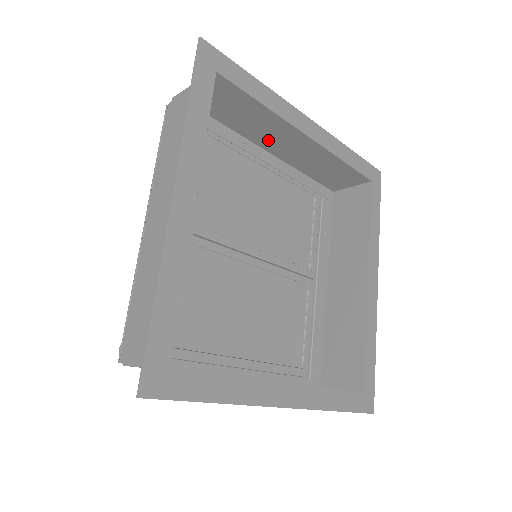
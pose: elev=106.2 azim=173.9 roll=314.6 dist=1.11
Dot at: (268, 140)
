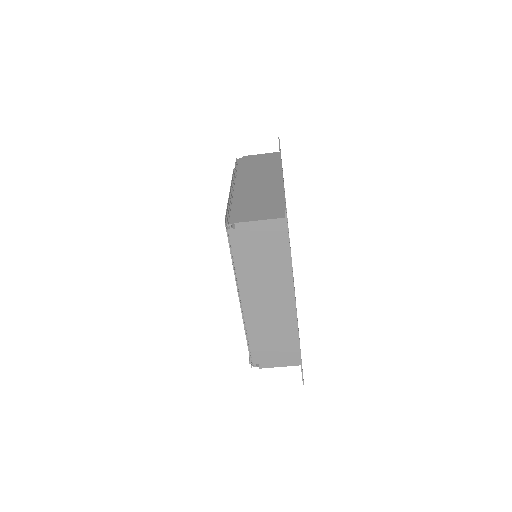
Dot at: (256, 188)
